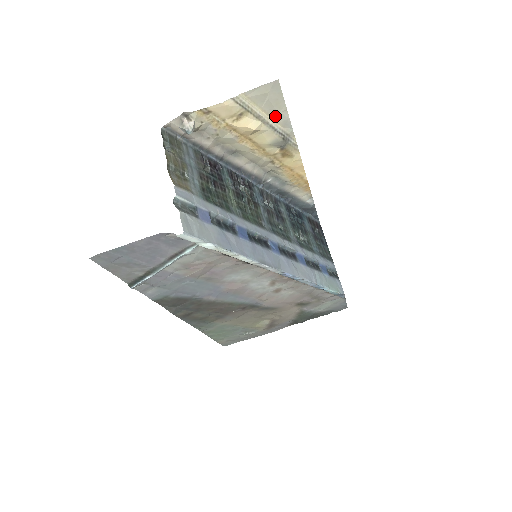
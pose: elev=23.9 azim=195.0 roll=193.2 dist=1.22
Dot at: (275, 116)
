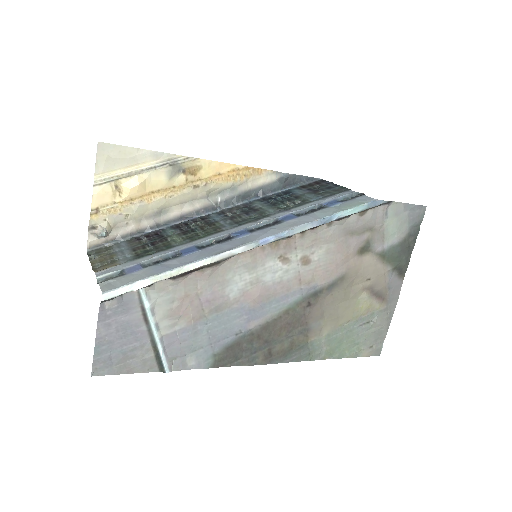
Dot at: (139, 161)
